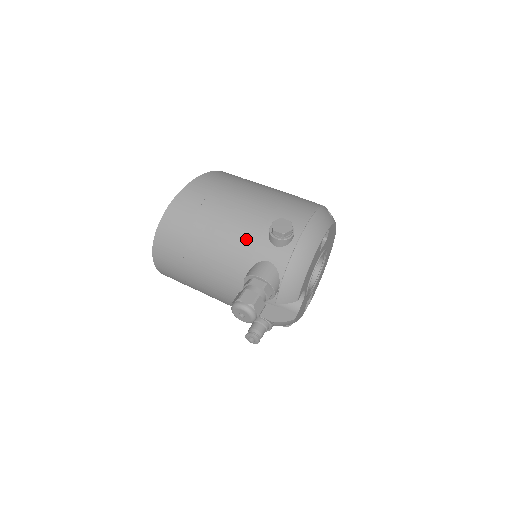
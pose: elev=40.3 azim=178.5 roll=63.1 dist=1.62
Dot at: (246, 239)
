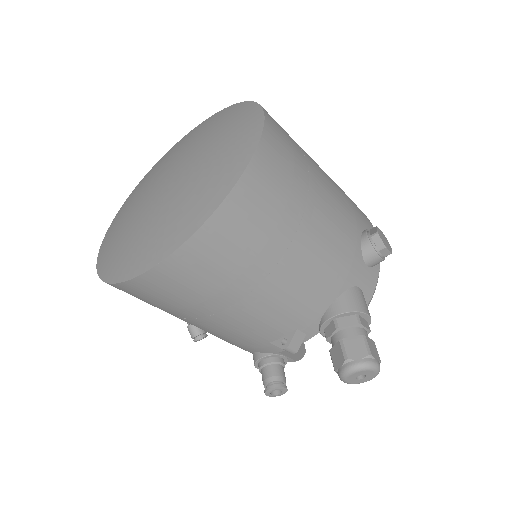
Dot at: (343, 251)
